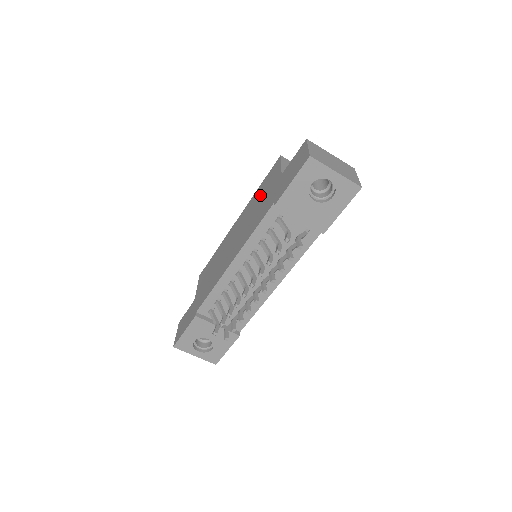
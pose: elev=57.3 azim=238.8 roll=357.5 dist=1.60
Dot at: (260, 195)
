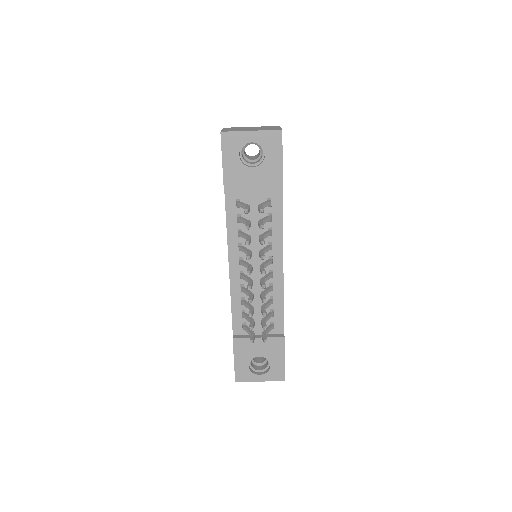
Dot at: occluded
